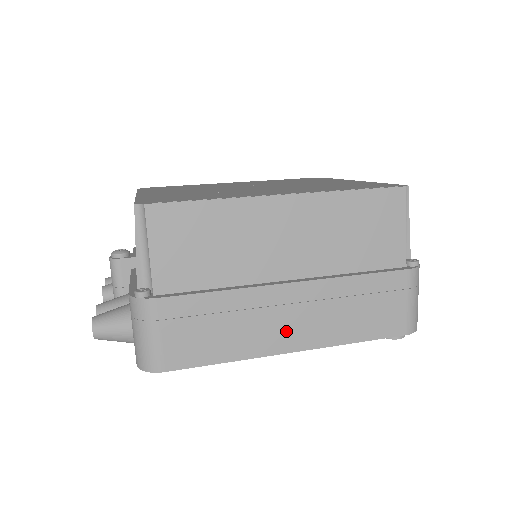
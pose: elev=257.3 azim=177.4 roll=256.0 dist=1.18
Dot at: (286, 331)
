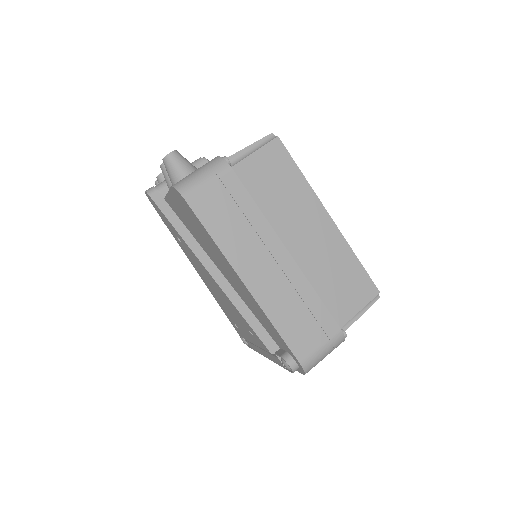
Dot at: (256, 269)
